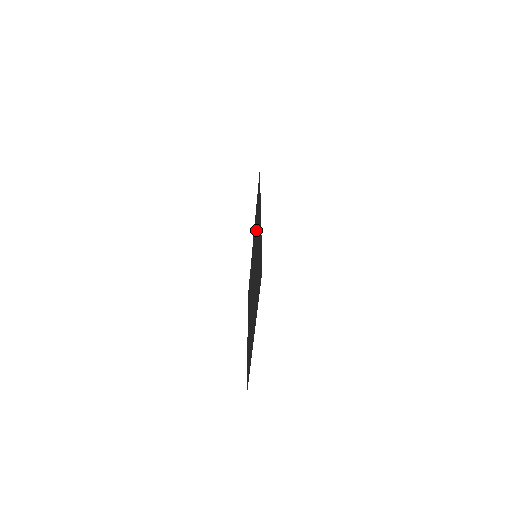
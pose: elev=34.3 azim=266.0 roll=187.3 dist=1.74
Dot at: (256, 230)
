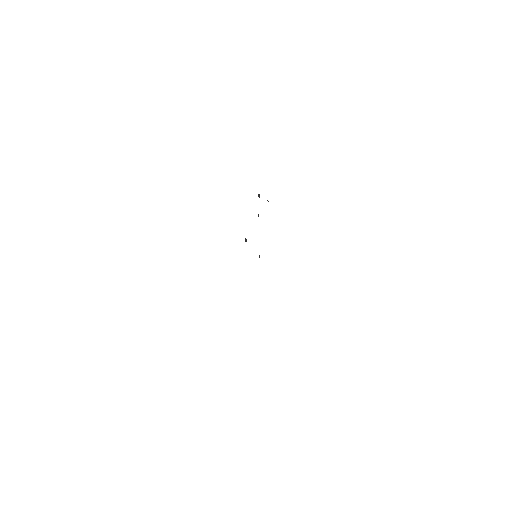
Dot at: occluded
